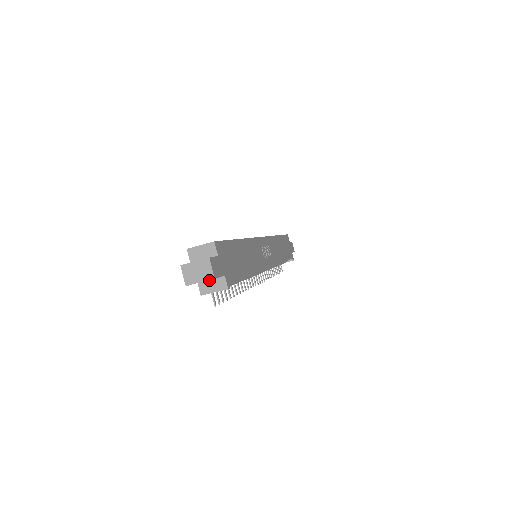
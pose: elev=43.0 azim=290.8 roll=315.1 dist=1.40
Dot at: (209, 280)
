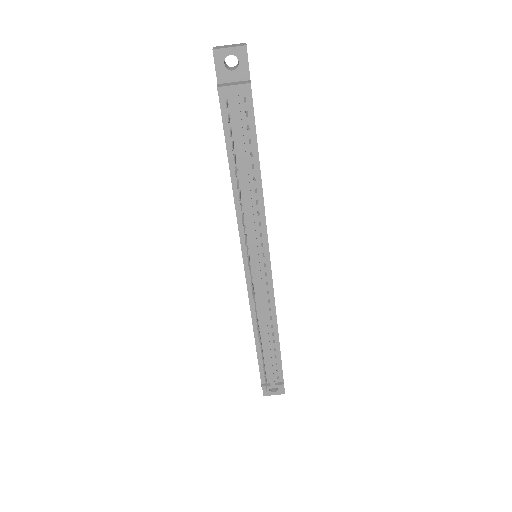
Dot at: (231, 82)
